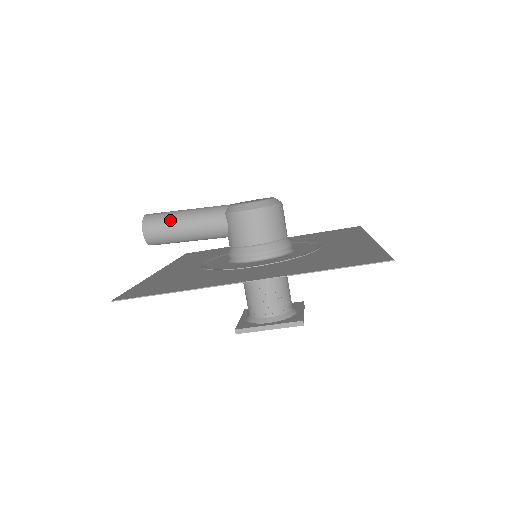
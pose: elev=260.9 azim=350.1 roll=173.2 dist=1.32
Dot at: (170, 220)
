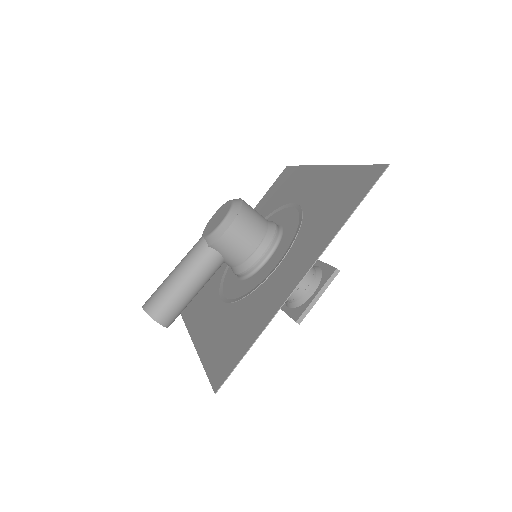
Dot at: (170, 292)
